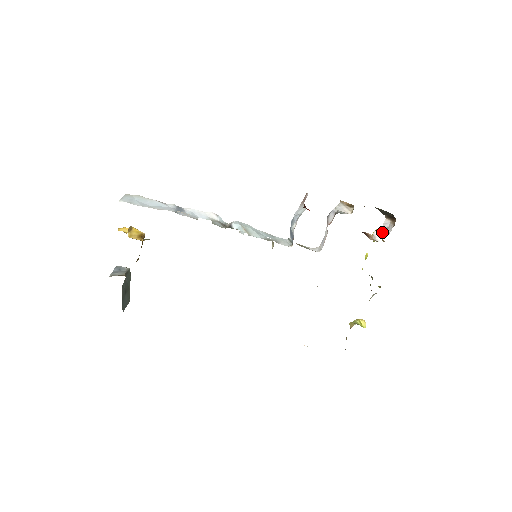
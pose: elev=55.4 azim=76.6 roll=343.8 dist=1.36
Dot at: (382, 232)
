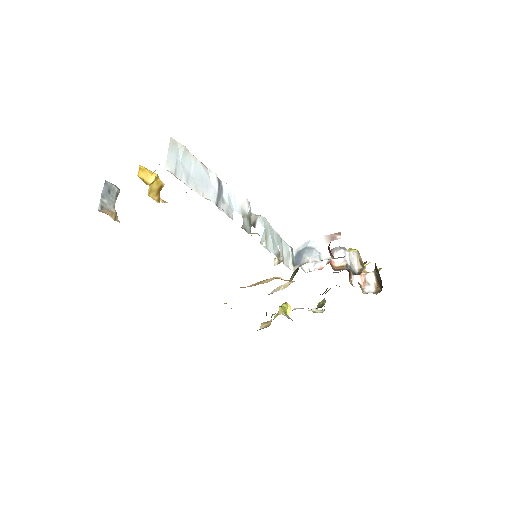
Dot at: (362, 281)
